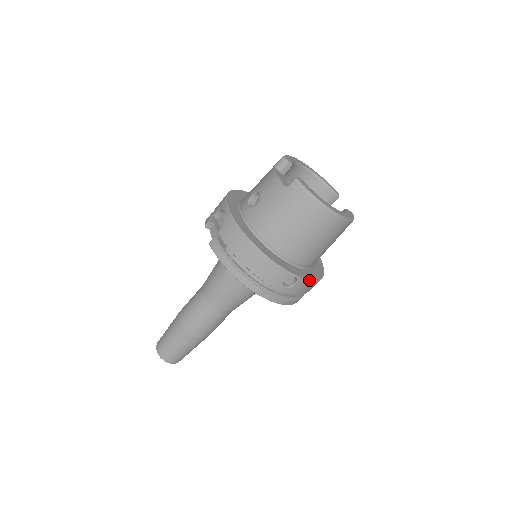
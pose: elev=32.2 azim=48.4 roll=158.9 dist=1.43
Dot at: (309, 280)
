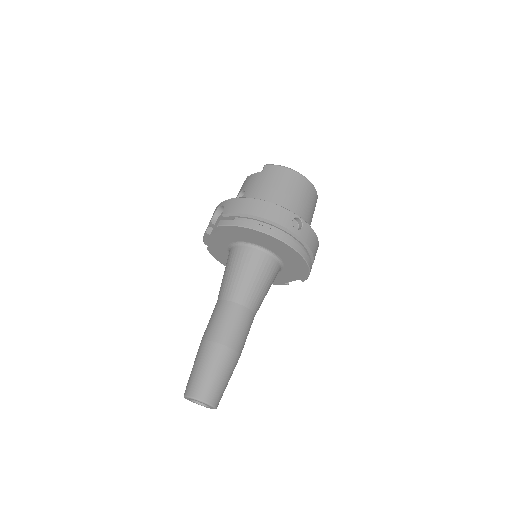
Dot at: occluded
